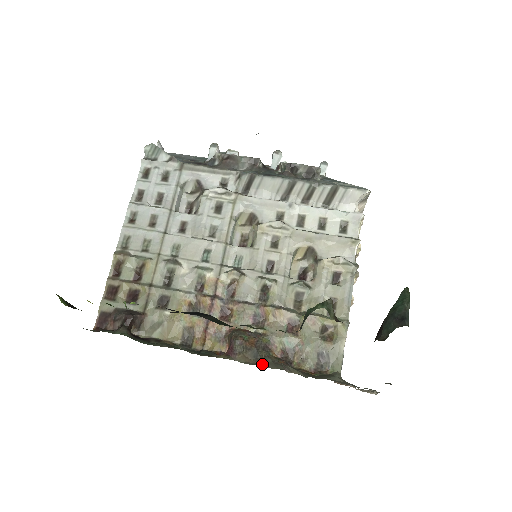
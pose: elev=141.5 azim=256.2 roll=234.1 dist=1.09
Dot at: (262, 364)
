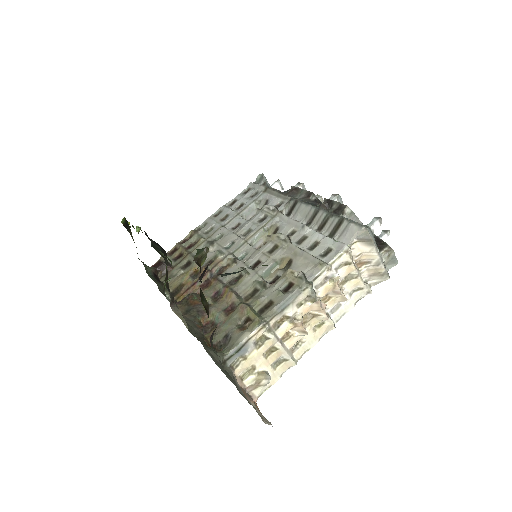
Dot at: (183, 316)
